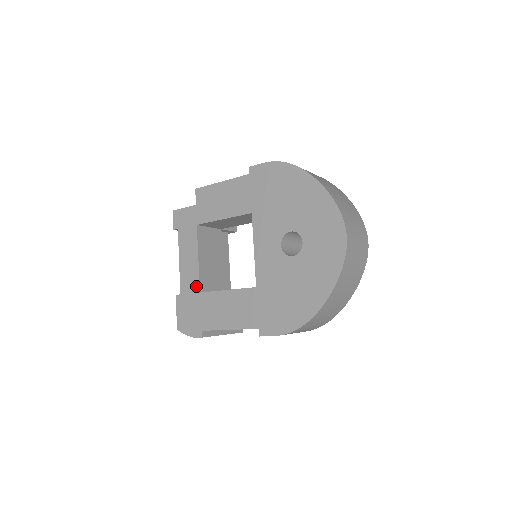
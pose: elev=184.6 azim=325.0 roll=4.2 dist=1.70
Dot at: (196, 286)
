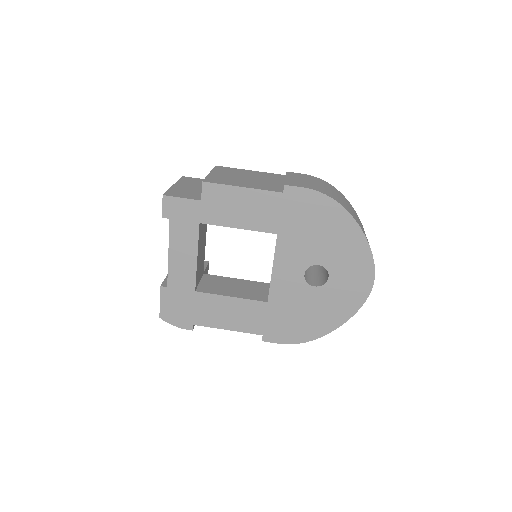
Dot at: (191, 284)
